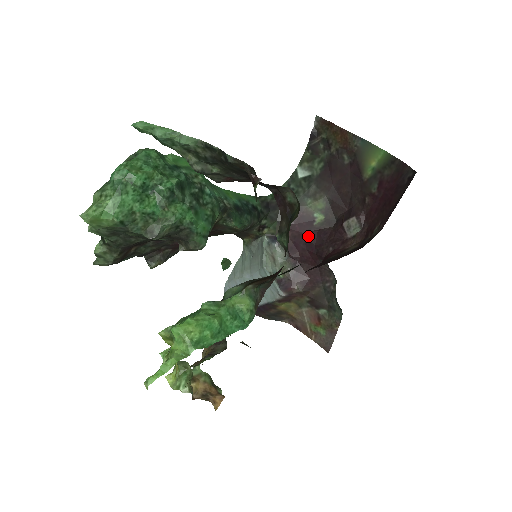
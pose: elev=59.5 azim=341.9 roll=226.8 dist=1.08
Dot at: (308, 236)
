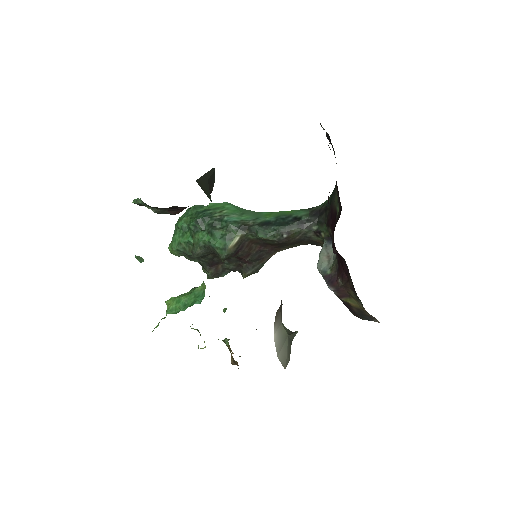
Dot at: (333, 230)
